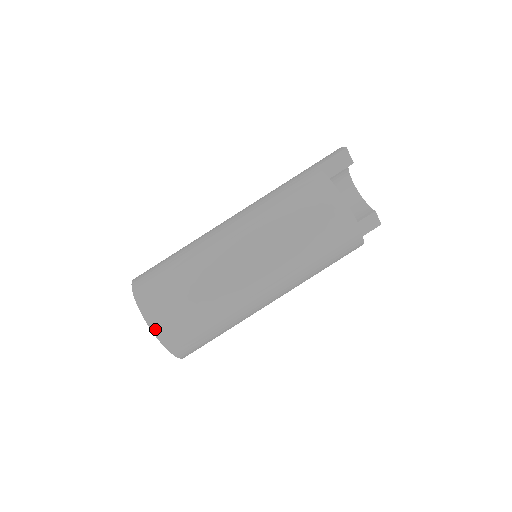
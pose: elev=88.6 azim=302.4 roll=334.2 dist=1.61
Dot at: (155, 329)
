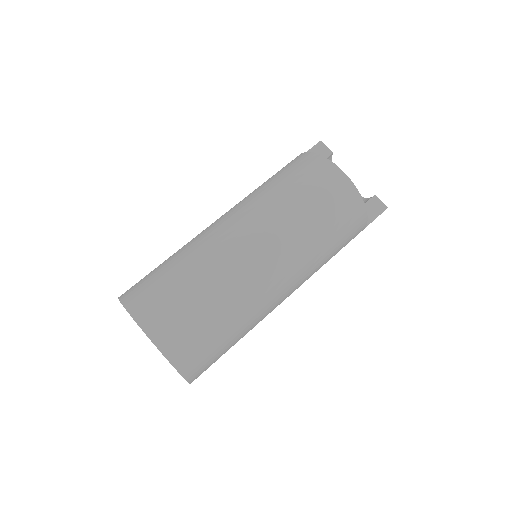
Dot at: (137, 316)
